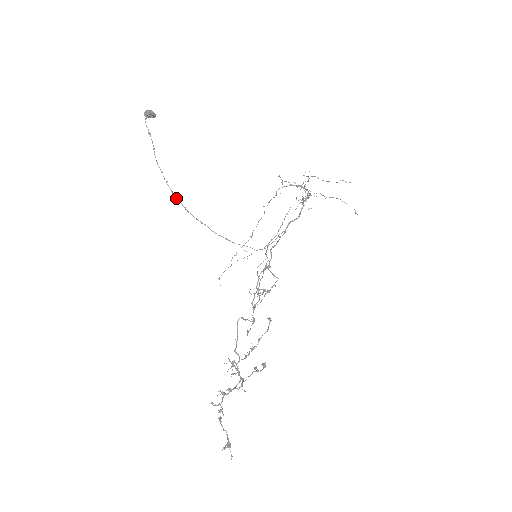
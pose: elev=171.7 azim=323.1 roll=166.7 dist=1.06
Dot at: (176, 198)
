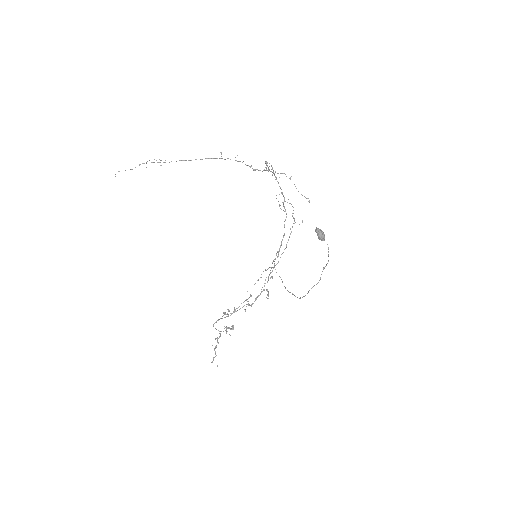
Dot at: occluded
